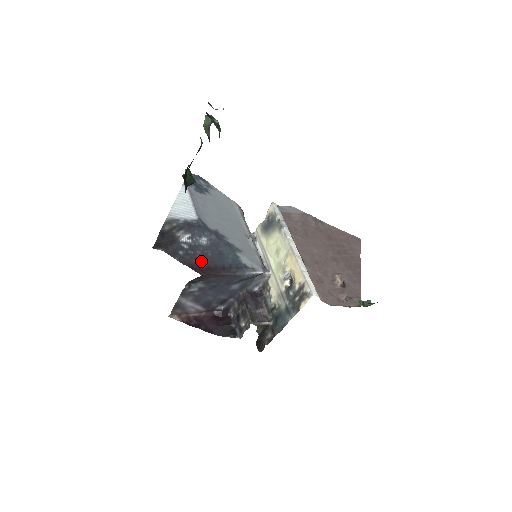
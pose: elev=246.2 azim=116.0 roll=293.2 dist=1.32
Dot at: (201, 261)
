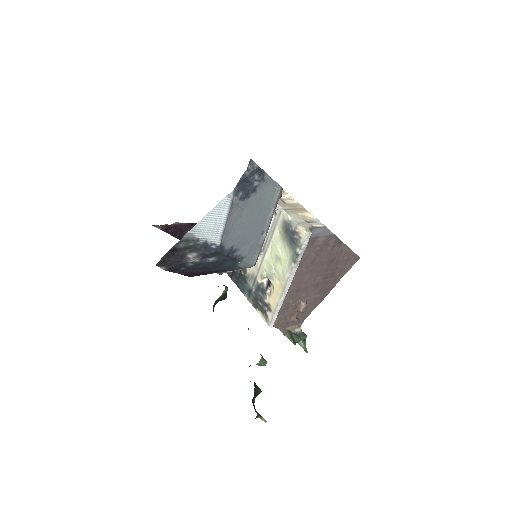
Dot at: (199, 270)
